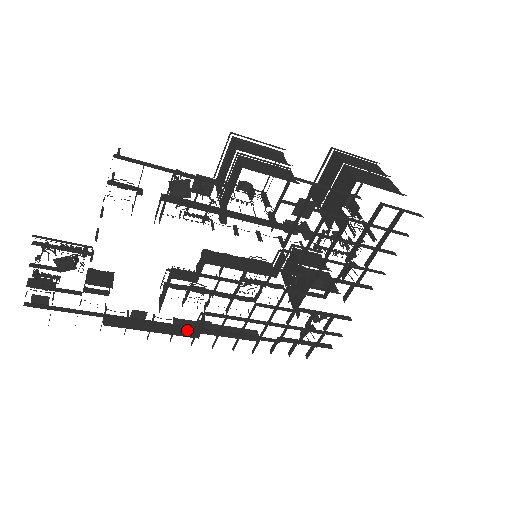
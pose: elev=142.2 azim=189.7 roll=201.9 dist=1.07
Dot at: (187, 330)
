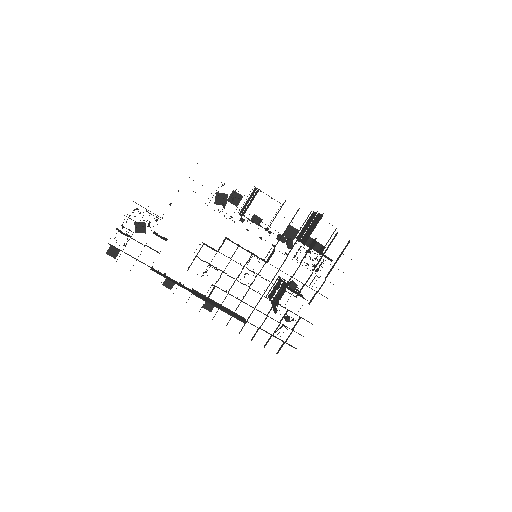
Dot at: (200, 296)
